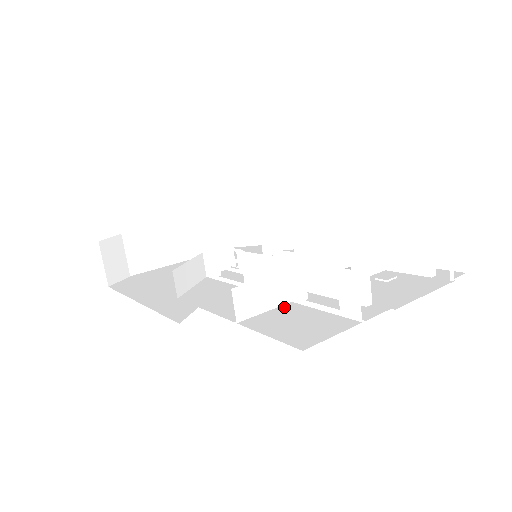
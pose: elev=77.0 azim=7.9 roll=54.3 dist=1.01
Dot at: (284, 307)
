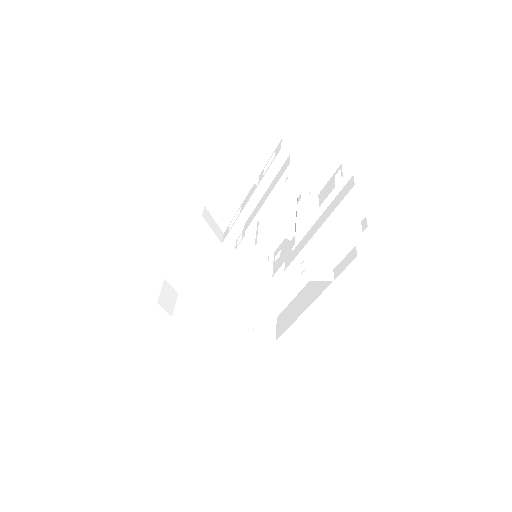
Dot at: (253, 180)
